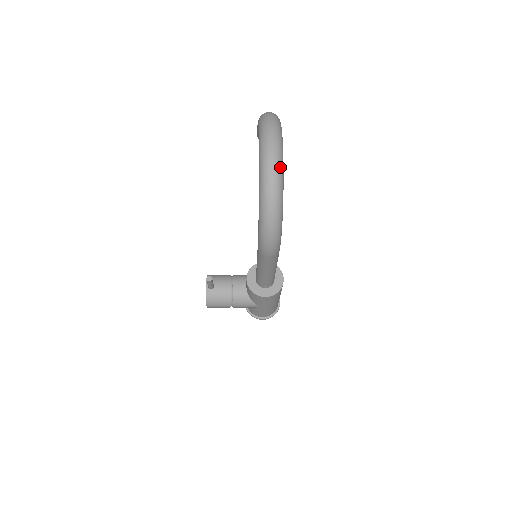
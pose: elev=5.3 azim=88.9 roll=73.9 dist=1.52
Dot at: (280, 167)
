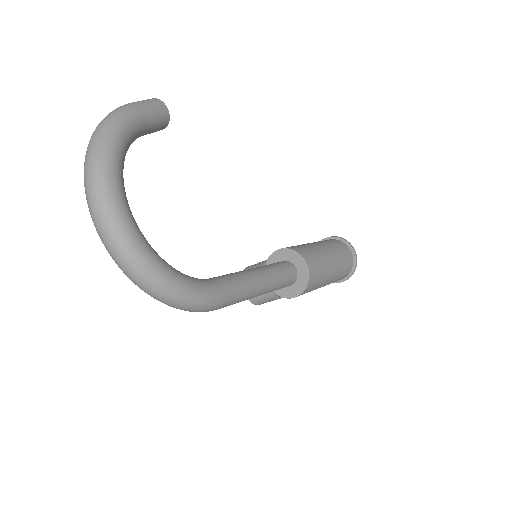
Dot at: (118, 233)
